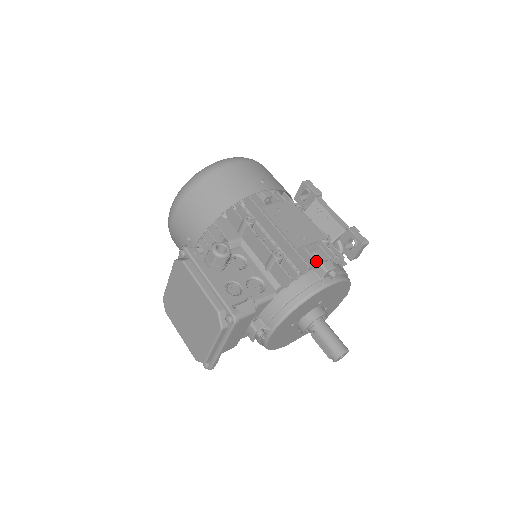
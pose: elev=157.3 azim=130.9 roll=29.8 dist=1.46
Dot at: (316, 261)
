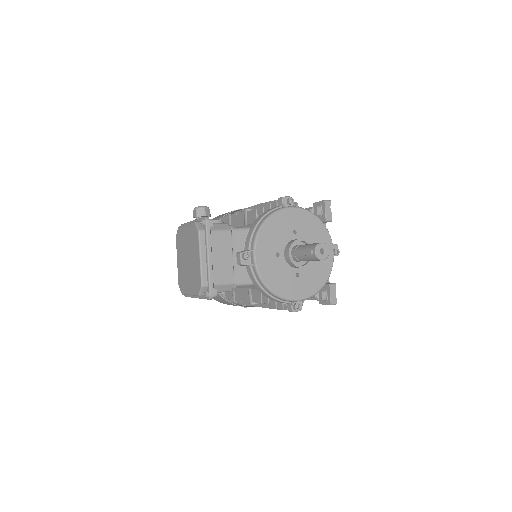
Dot at: (276, 200)
